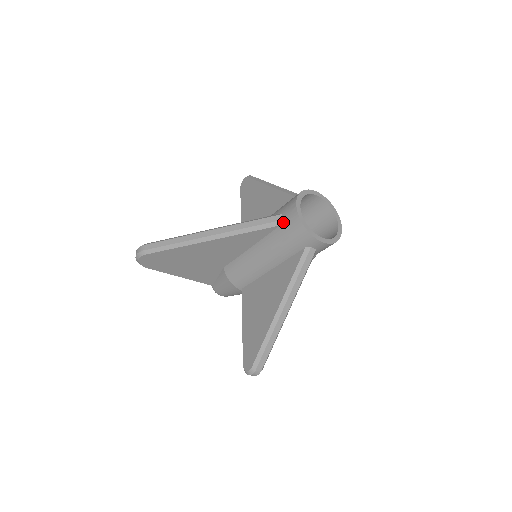
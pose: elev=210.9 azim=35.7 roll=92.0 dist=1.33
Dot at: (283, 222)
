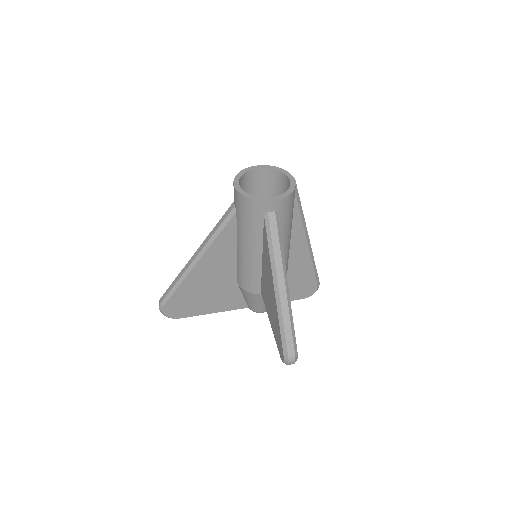
Dot at: (236, 207)
